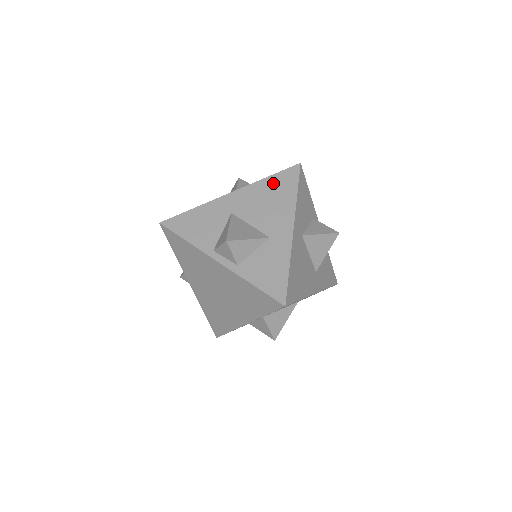
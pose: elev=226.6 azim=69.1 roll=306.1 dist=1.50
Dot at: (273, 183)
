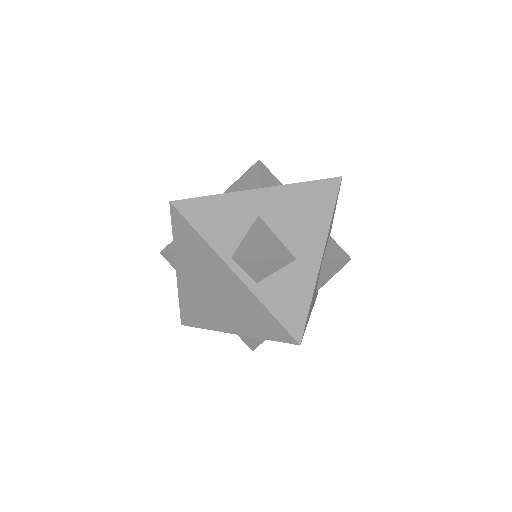
Dot at: (310, 192)
